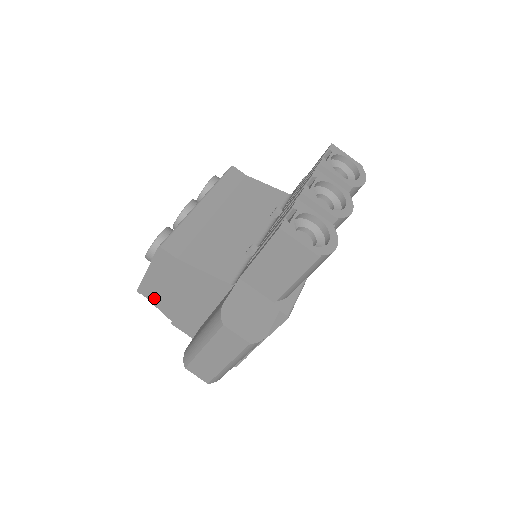
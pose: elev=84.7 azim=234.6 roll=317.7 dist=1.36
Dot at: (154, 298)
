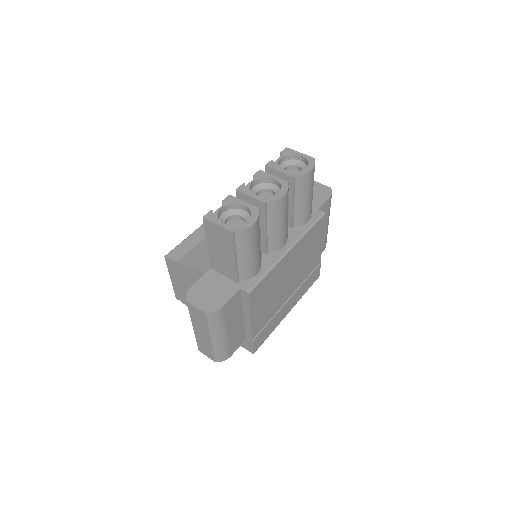
Dot at: (185, 301)
